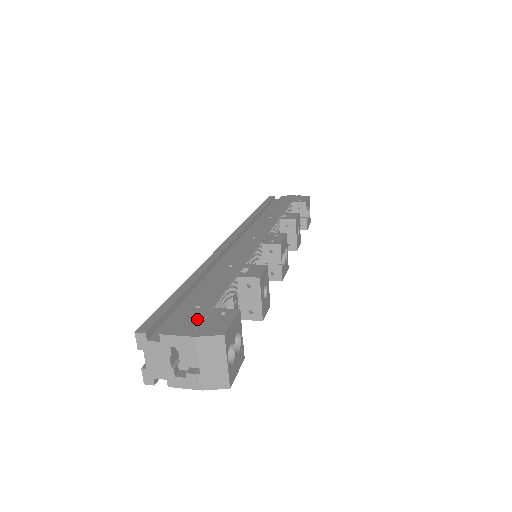
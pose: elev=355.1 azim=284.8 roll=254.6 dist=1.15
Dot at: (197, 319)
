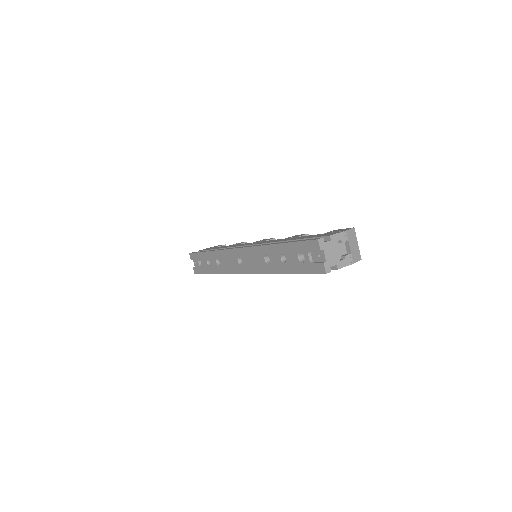
Dot at: (329, 233)
